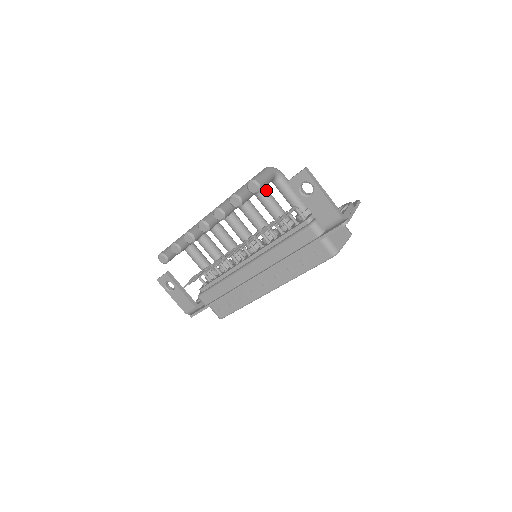
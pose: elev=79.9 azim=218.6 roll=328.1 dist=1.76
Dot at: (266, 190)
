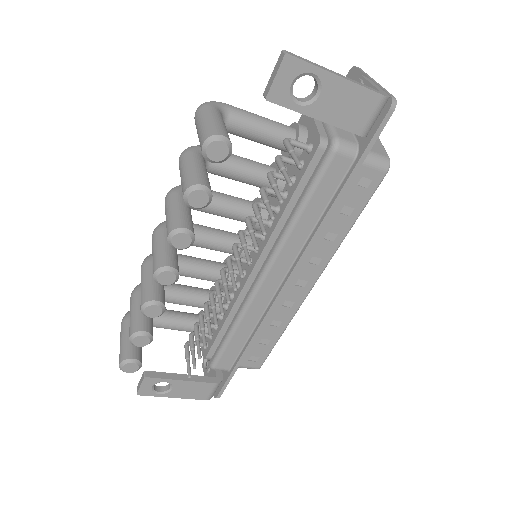
Dot at: occluded
